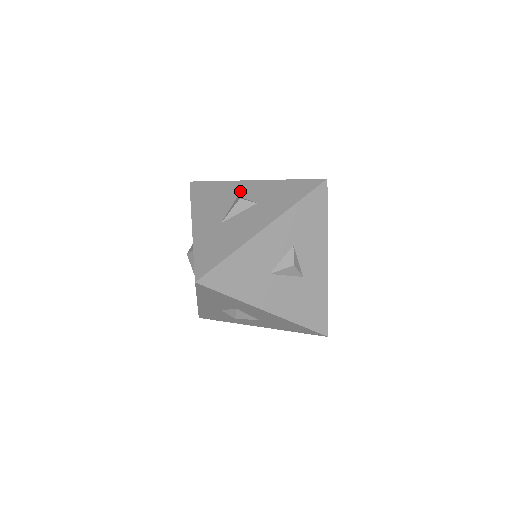
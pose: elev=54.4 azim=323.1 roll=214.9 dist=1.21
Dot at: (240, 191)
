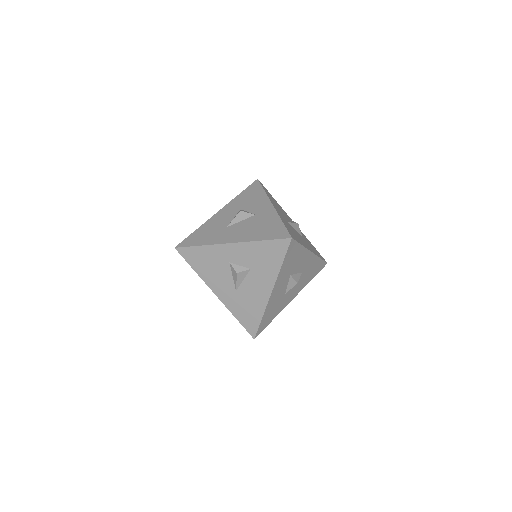
Dot at: (228, 257)
